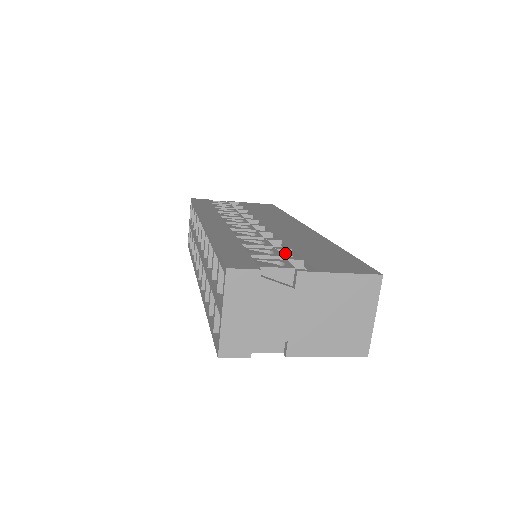
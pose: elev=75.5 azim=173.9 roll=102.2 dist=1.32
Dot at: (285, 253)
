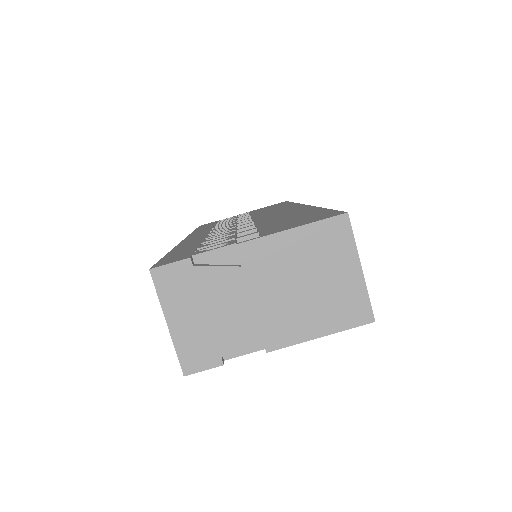
Dot at: occluded
